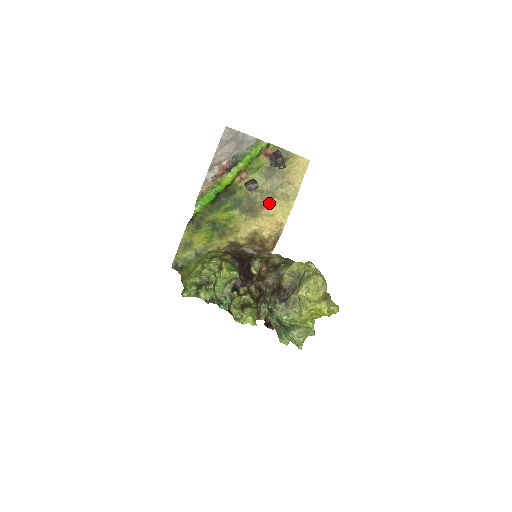
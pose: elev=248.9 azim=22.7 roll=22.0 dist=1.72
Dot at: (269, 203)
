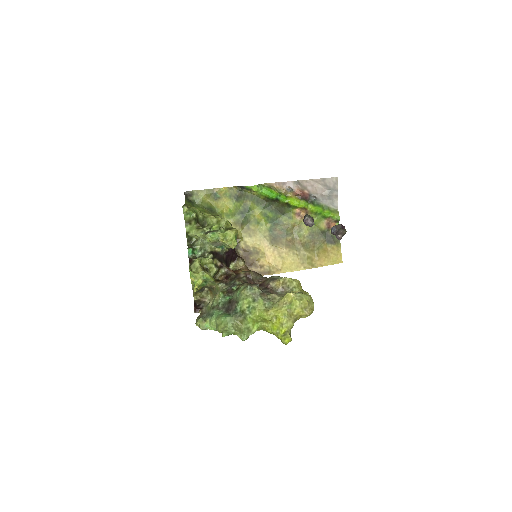
Dot at: (291, 249)
